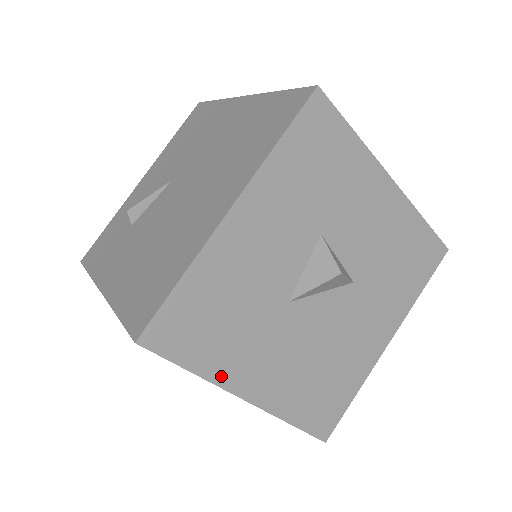
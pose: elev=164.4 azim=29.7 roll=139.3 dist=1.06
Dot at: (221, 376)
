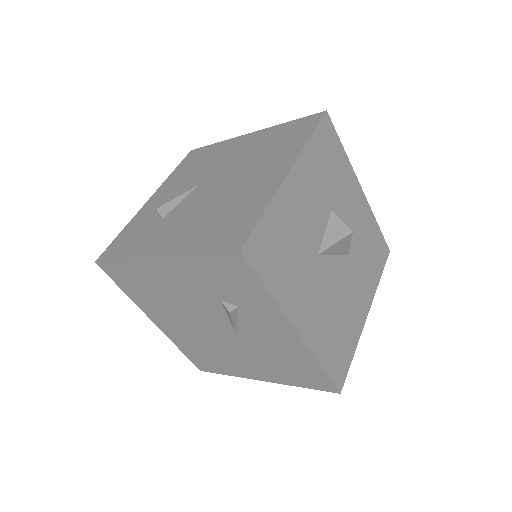
Dot at: (284, 302)
